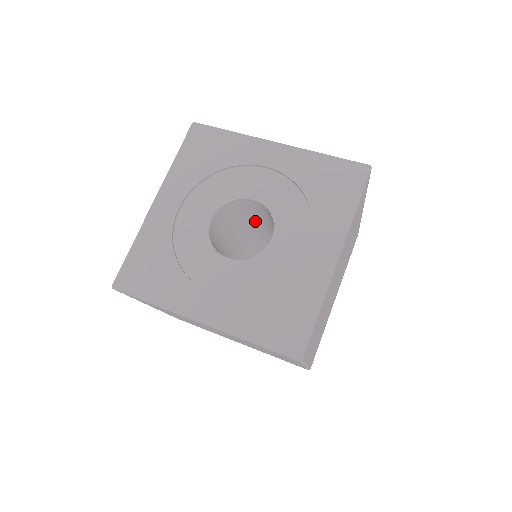
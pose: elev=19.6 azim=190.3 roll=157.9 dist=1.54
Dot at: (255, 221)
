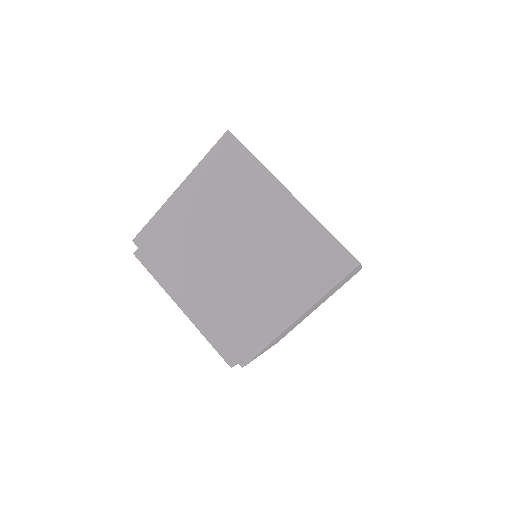
Dot at: occluded
